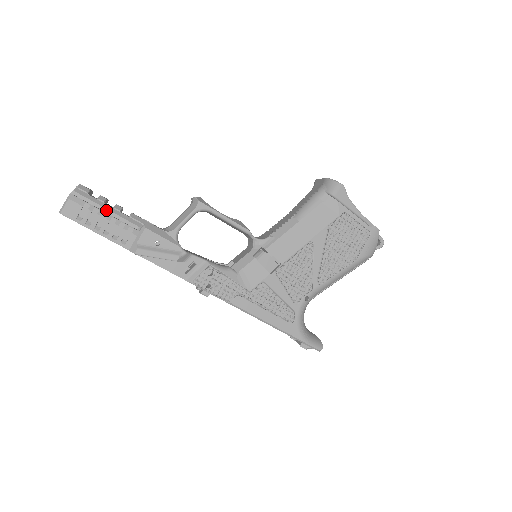
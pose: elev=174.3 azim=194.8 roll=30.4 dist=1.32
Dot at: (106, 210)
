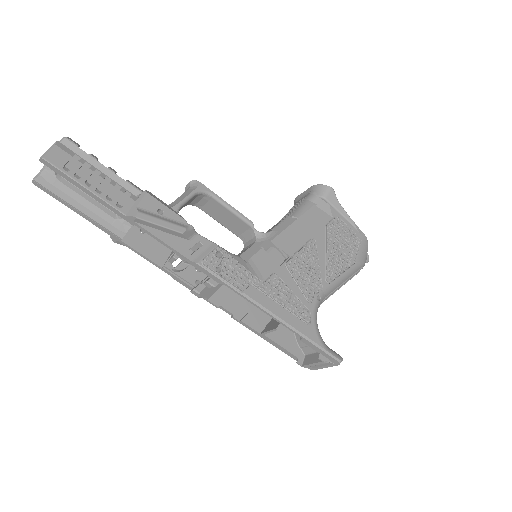
Dot at: (97, 171)
